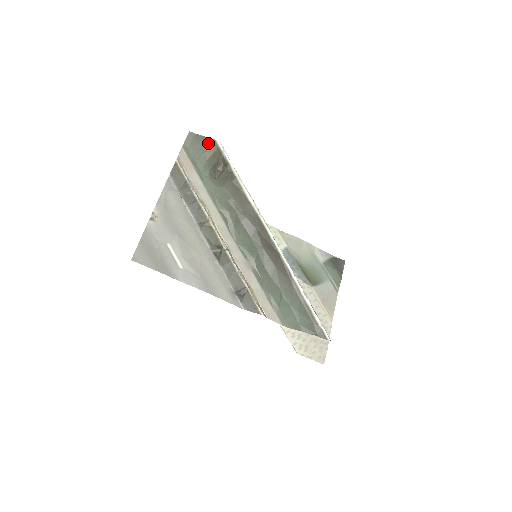
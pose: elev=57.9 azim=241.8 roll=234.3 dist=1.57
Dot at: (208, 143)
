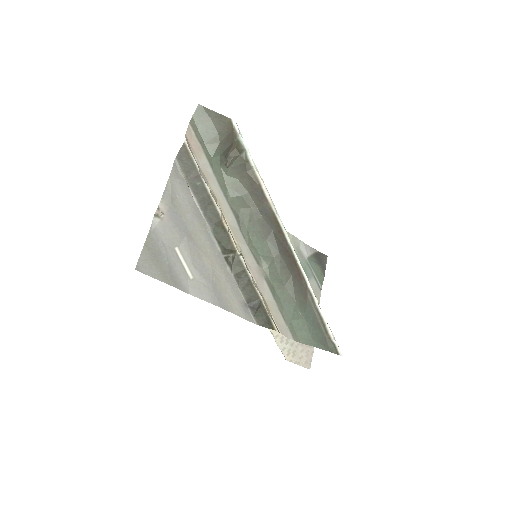
Dot at: (222, 122)
